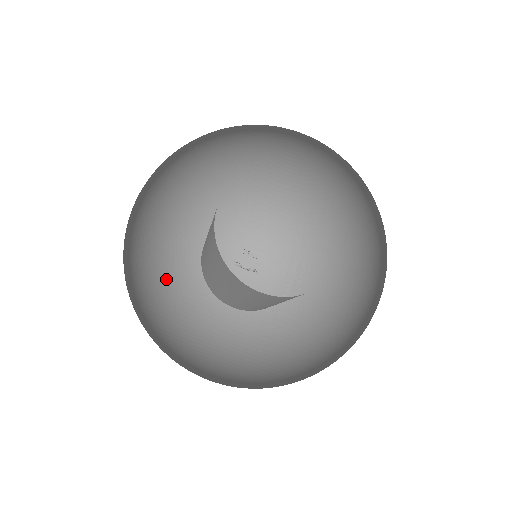
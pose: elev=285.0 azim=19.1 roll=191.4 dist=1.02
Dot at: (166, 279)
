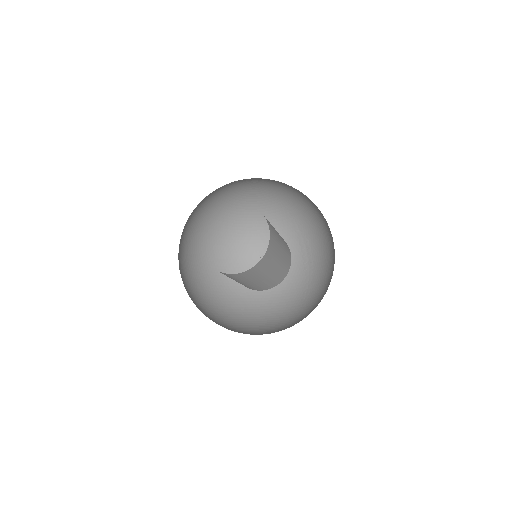
Dot at: (230, 294)
